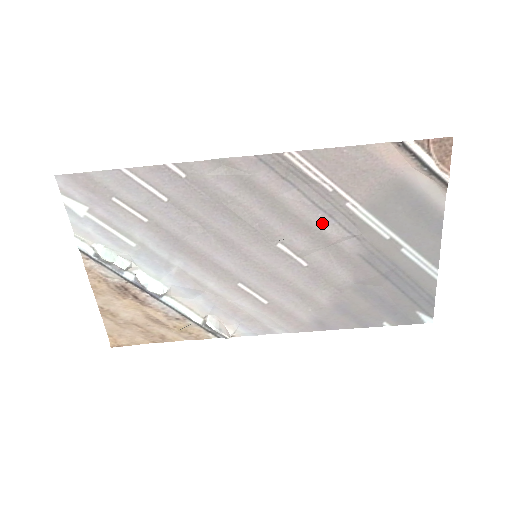
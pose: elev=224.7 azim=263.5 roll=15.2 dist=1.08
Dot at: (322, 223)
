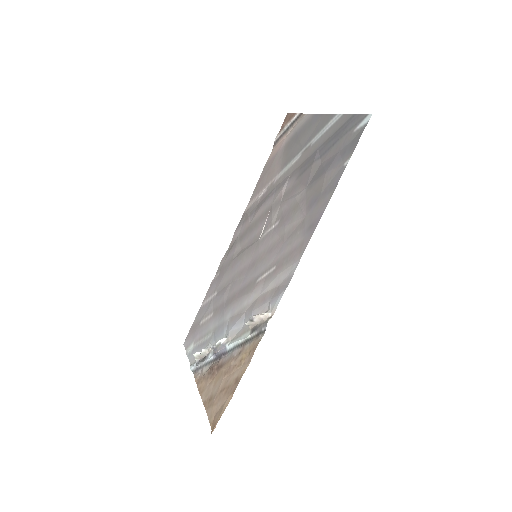
Dot at: (272, 201)
